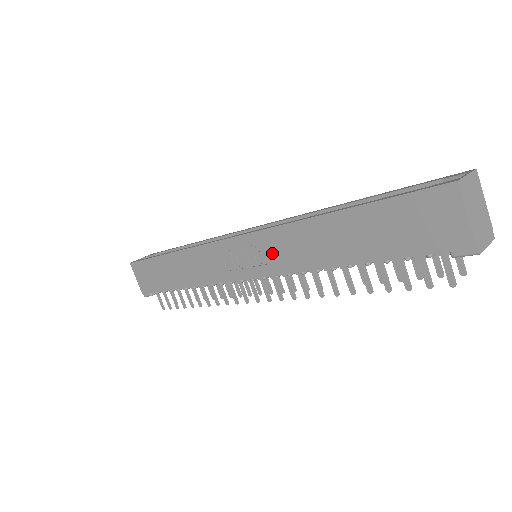
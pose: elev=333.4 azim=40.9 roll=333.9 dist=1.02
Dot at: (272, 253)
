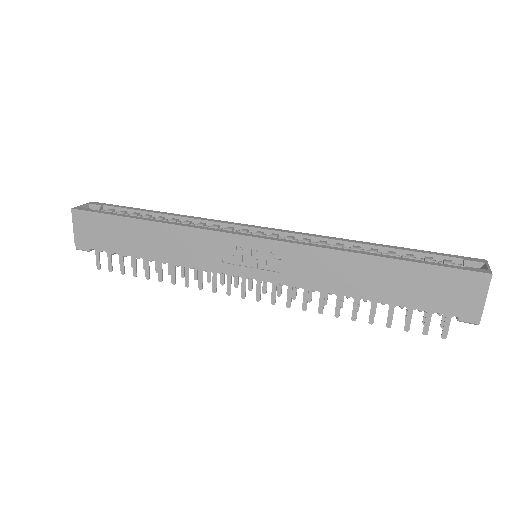
Dot at: (290, 265)
